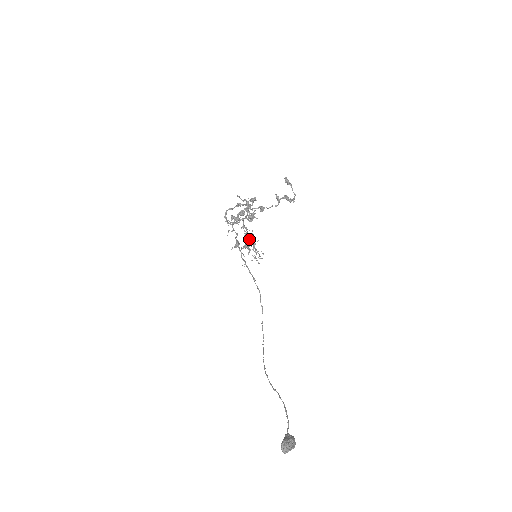
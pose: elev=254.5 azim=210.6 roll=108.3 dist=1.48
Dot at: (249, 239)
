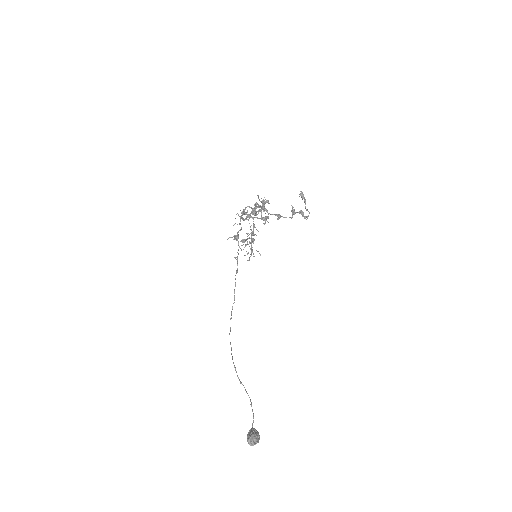
Dot at: (251, 237)
